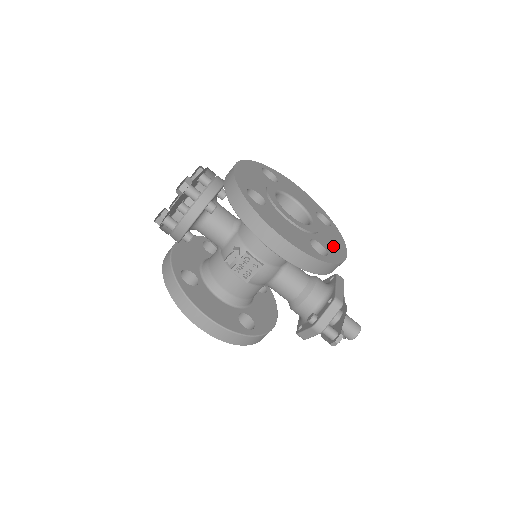
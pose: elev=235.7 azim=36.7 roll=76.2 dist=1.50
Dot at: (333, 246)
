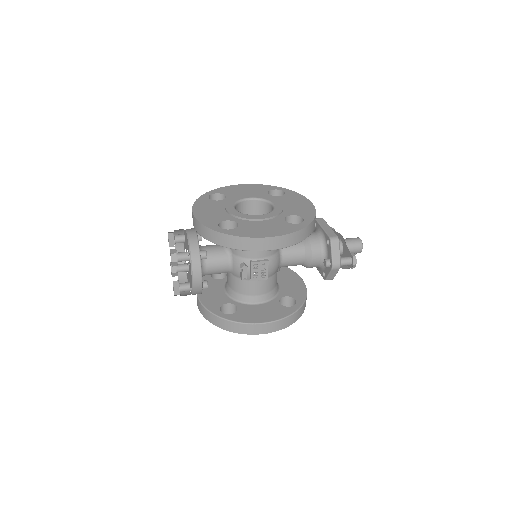
Dot at: (300, 208)
